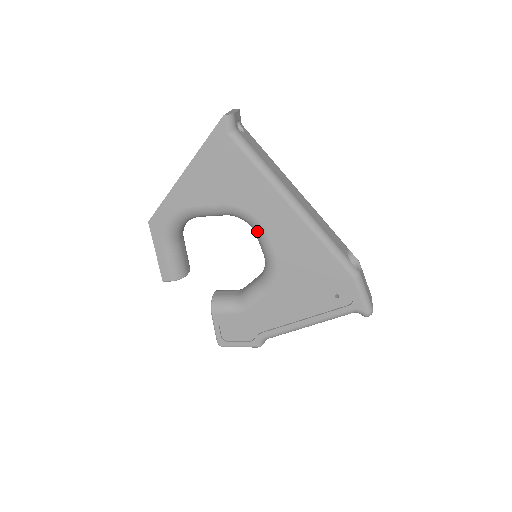
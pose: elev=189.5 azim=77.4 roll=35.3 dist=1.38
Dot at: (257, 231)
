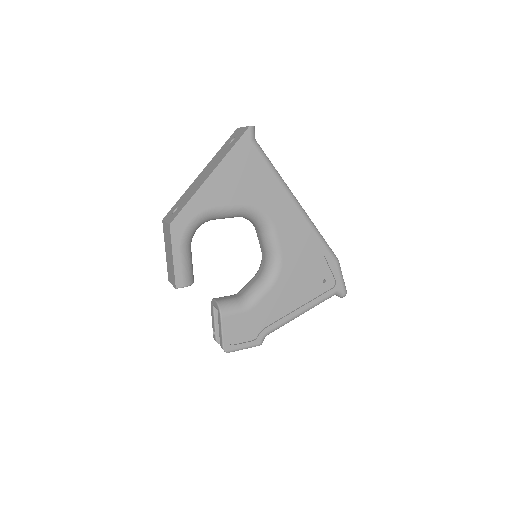
Dot at: (266, 228)
